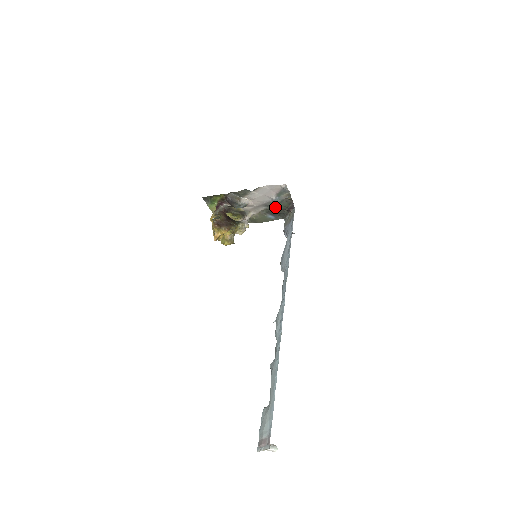
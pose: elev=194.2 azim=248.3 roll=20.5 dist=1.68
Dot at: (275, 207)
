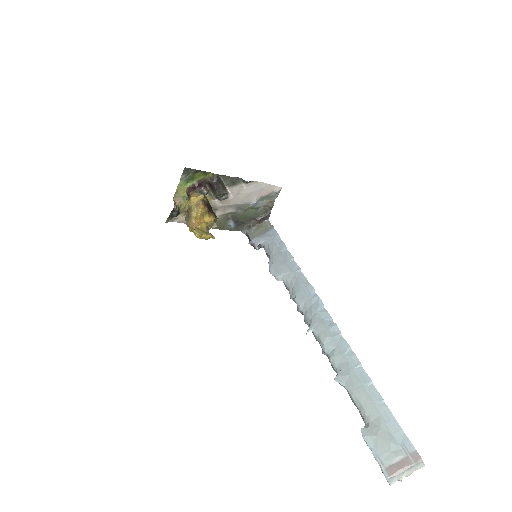
Dot at: (247, 213)
